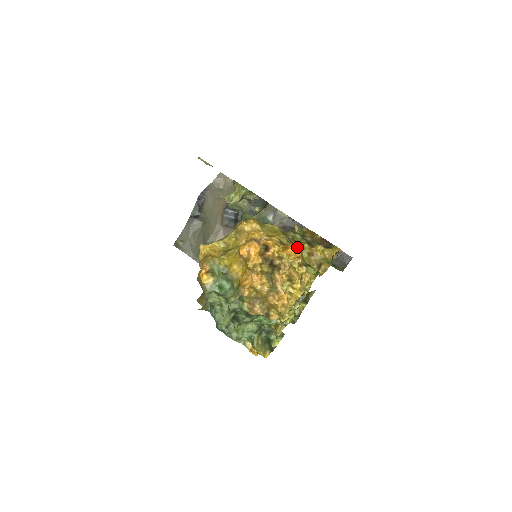
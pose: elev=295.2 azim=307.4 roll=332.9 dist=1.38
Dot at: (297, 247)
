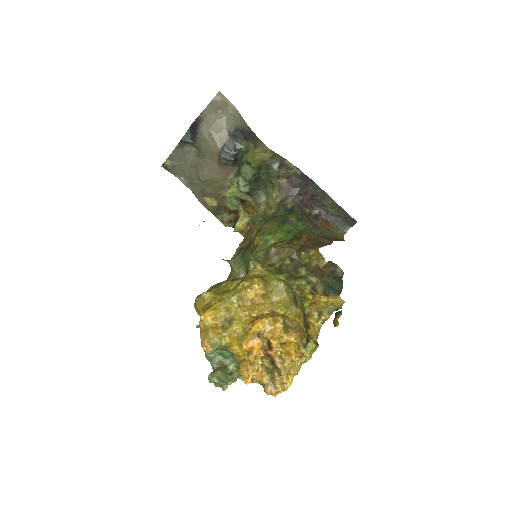
Dot at: (300, 335)
